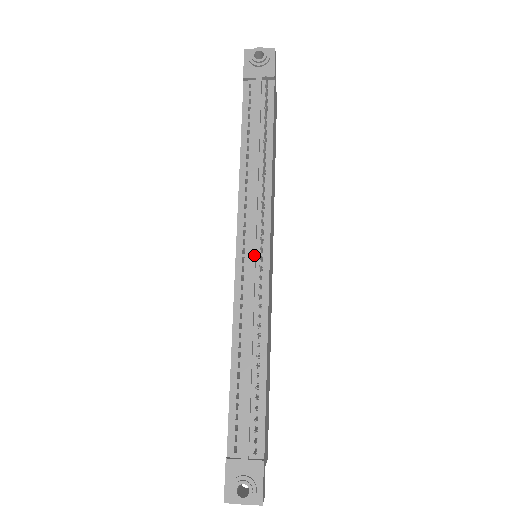
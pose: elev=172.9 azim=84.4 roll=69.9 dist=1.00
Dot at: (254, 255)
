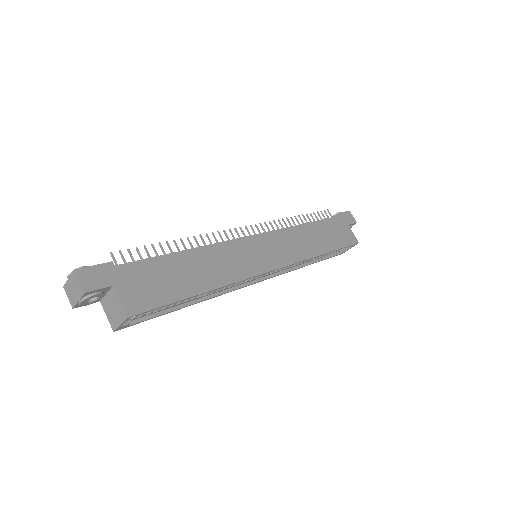
Dot at: occluded
